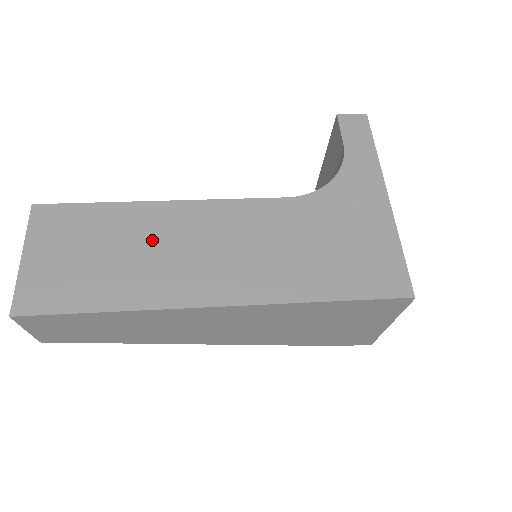
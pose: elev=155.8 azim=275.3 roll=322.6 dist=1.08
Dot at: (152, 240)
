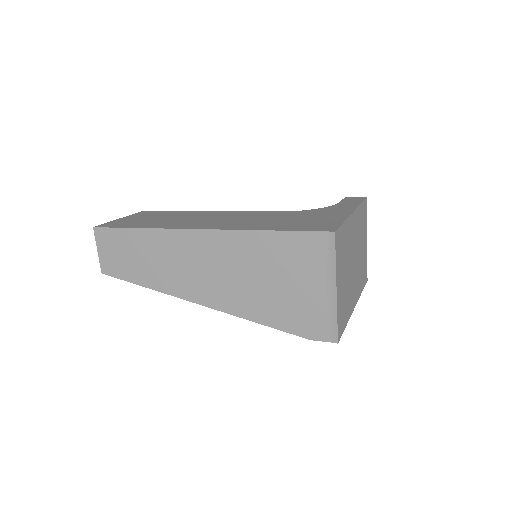
Dot at: (187, 217)
